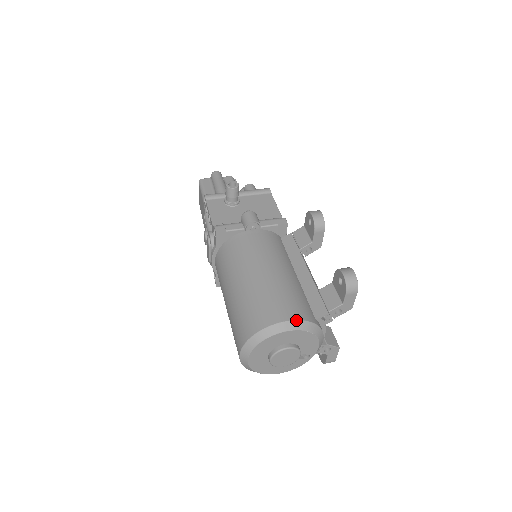
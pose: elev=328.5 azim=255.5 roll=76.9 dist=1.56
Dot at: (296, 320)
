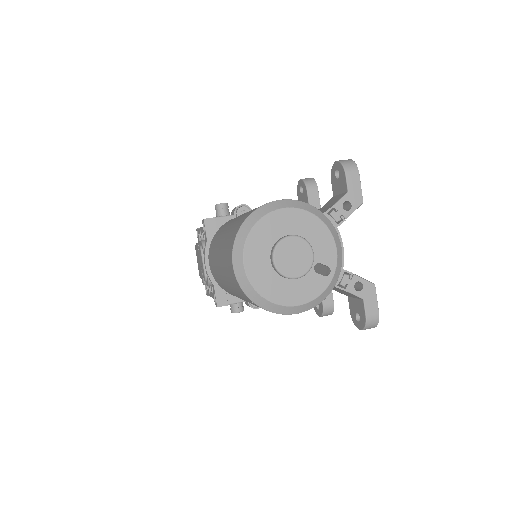
Dot at: occluded
